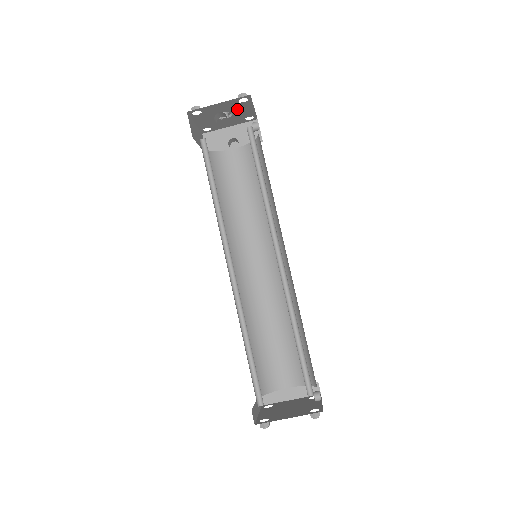
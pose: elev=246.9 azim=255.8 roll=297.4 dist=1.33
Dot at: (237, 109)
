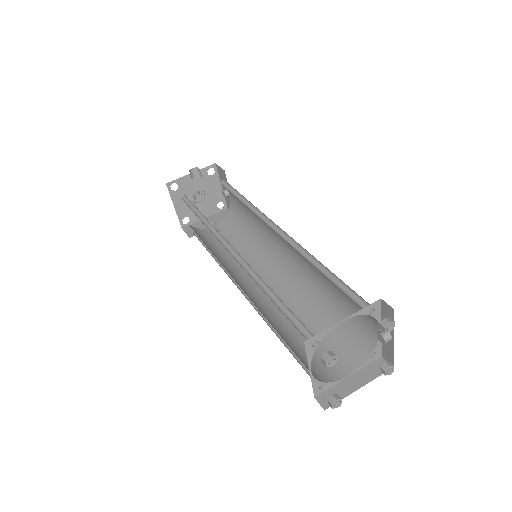
Dot at: (208, 187)
